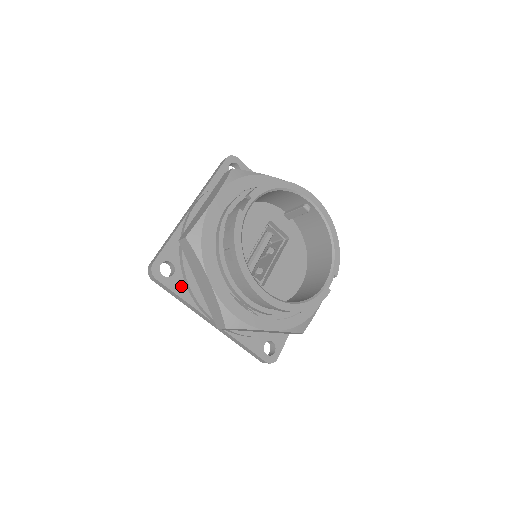
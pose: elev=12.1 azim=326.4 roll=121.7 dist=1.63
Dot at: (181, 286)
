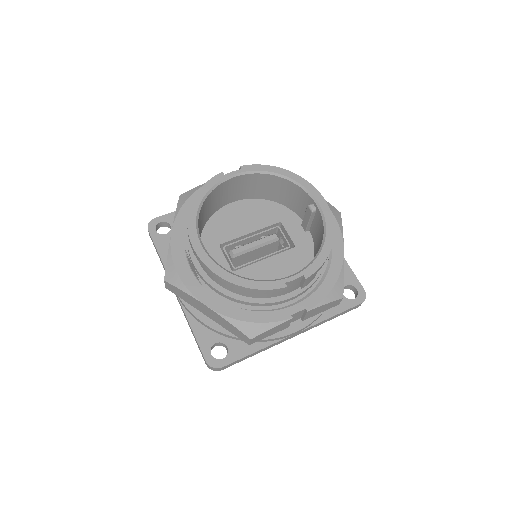
Dot at: (166, 246)
